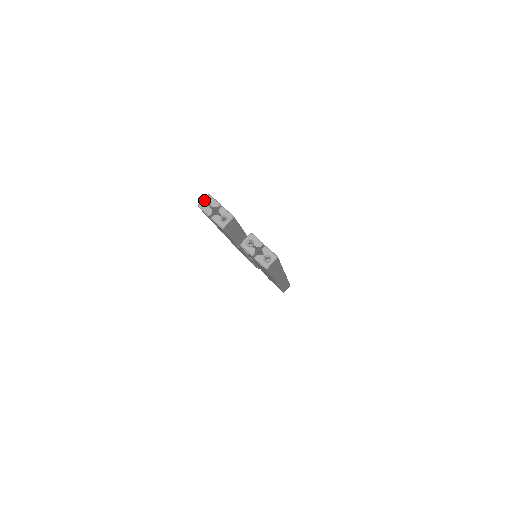
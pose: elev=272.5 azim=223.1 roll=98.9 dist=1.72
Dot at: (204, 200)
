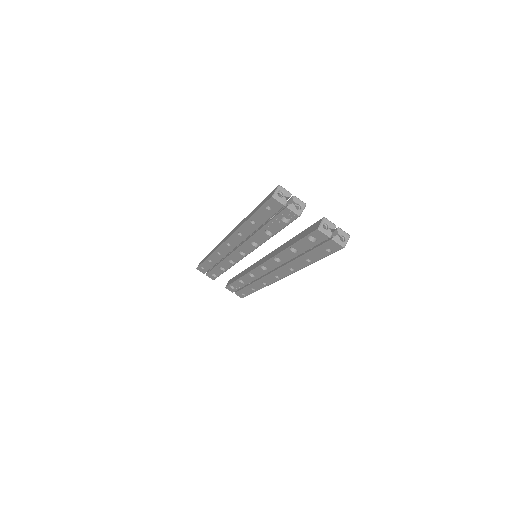
Dot at: (277, 191)
